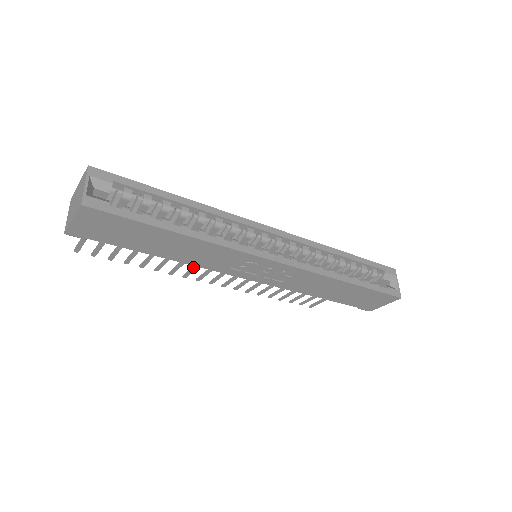
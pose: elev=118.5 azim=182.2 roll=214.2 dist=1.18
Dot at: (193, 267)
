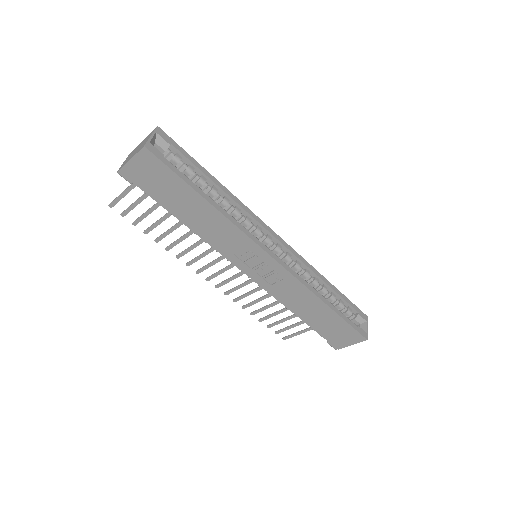
Dot at: (199, 255)
